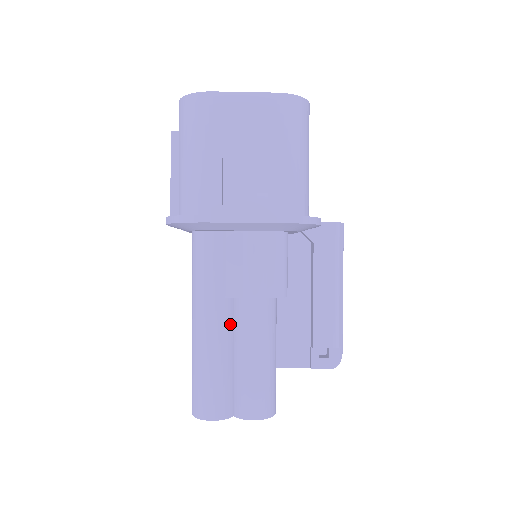
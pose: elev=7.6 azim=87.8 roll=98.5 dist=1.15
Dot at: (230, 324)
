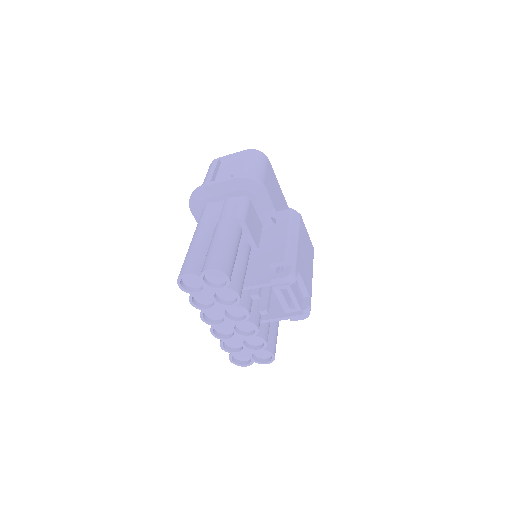
Dot at: (209, 236)
